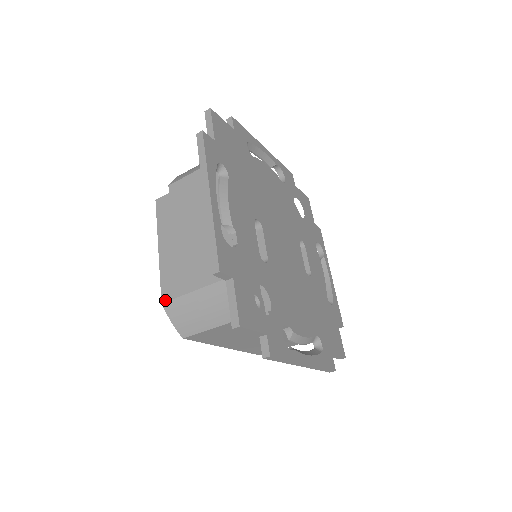
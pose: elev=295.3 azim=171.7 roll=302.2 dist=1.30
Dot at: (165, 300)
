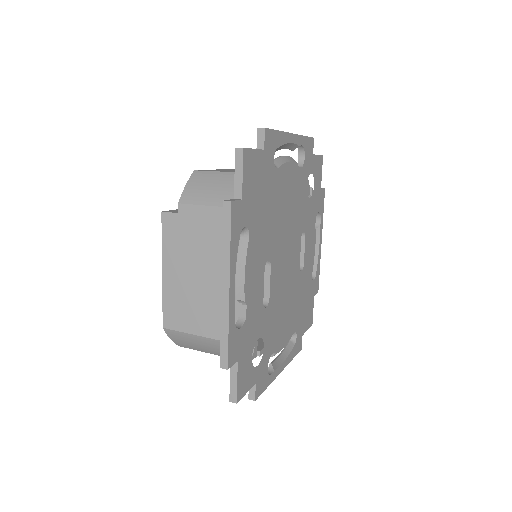
Dot at: (167, 327)
